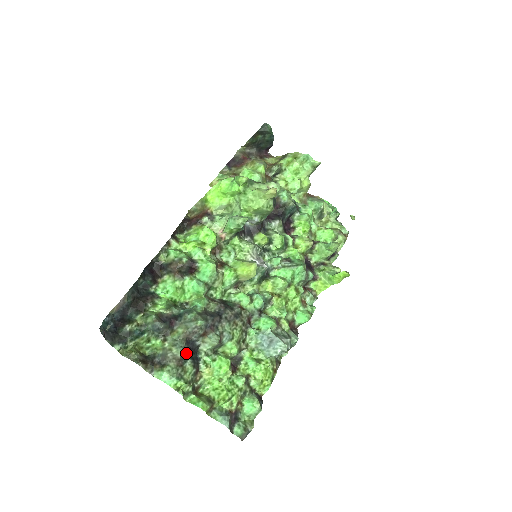
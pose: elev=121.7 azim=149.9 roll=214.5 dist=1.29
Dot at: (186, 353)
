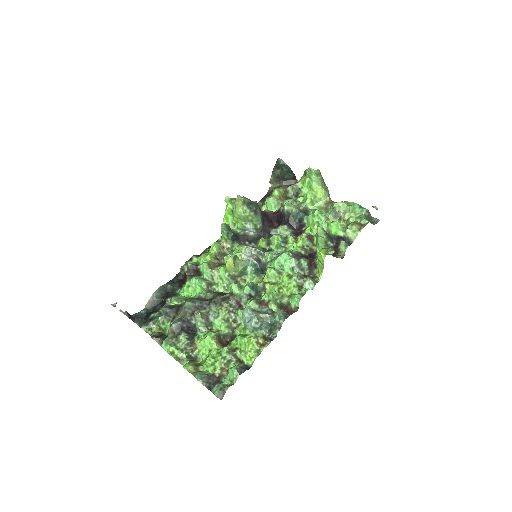
Dot at: (181, 328)
